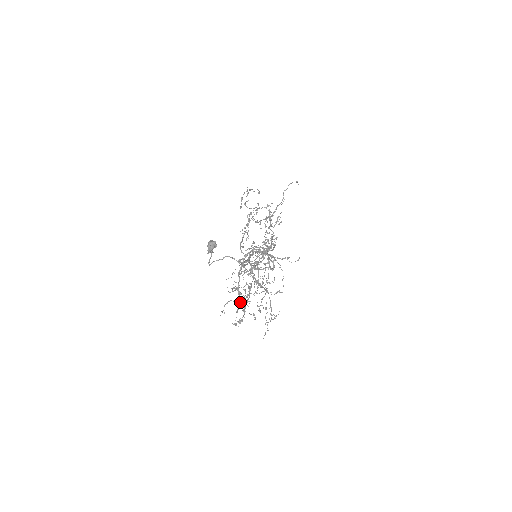
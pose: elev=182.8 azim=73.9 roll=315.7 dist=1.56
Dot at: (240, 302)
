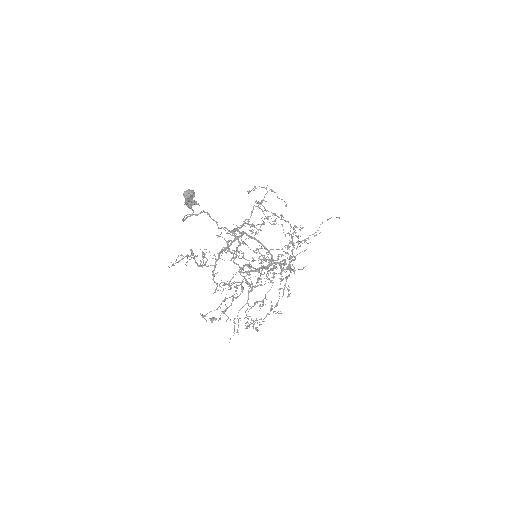
Dot at: (192, 250)
